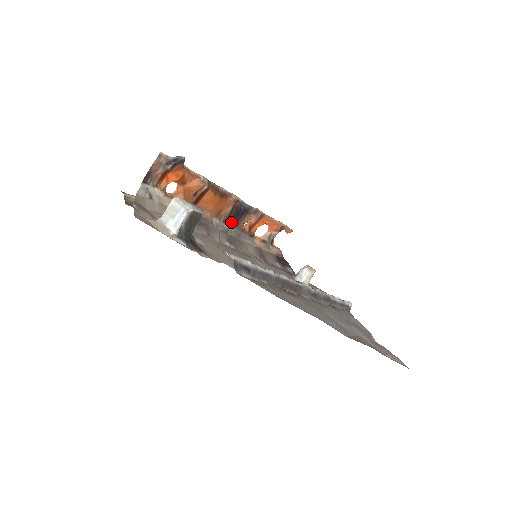
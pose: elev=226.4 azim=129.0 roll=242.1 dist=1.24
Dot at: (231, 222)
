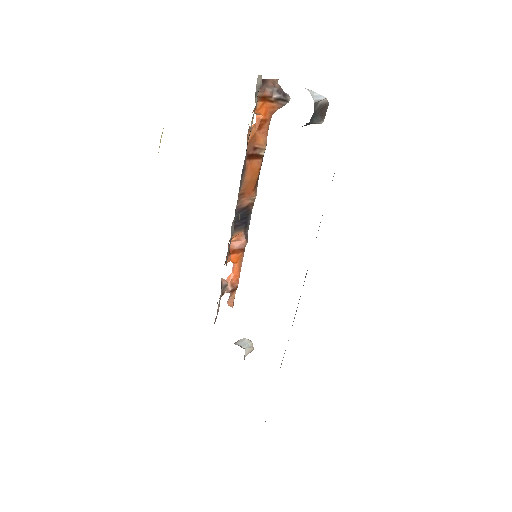
Dot at: (236, 219)
